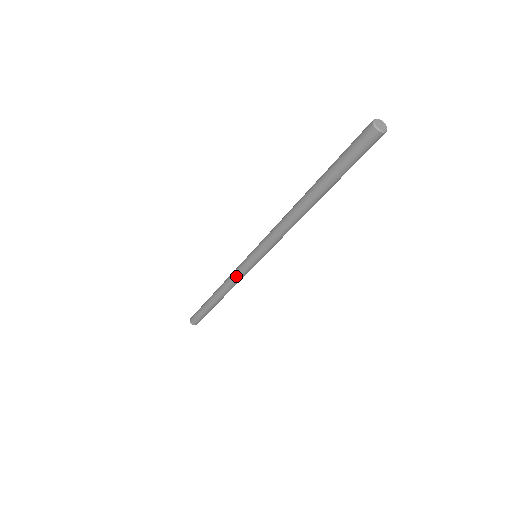
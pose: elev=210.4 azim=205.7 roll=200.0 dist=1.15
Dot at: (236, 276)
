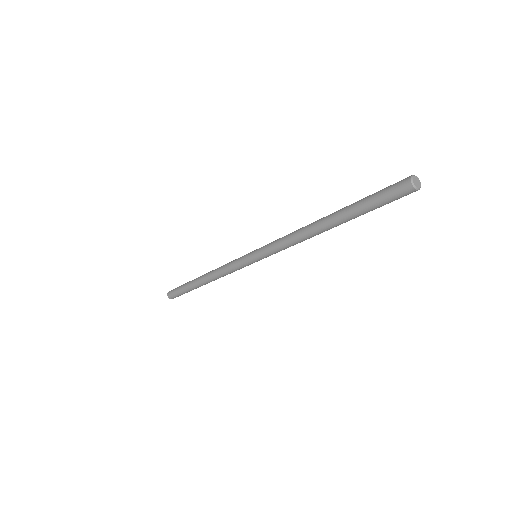
Dot at: (230, 266)
